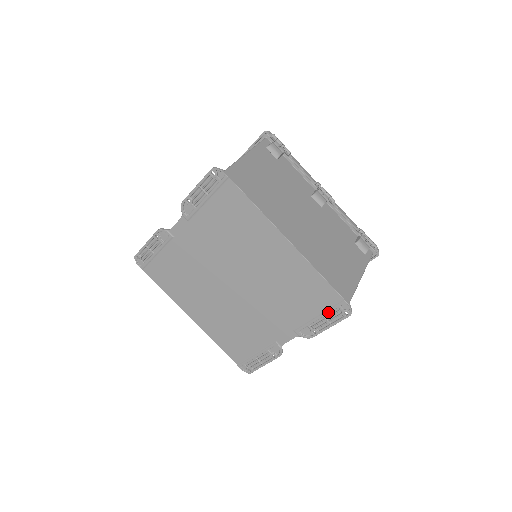
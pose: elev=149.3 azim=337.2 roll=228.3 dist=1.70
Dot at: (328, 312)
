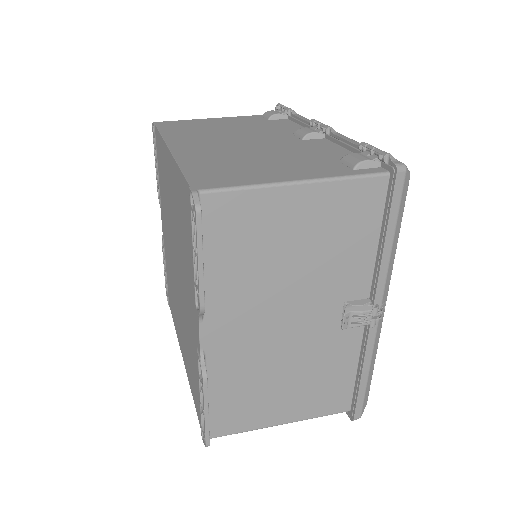
Dot at: (191, 231)
